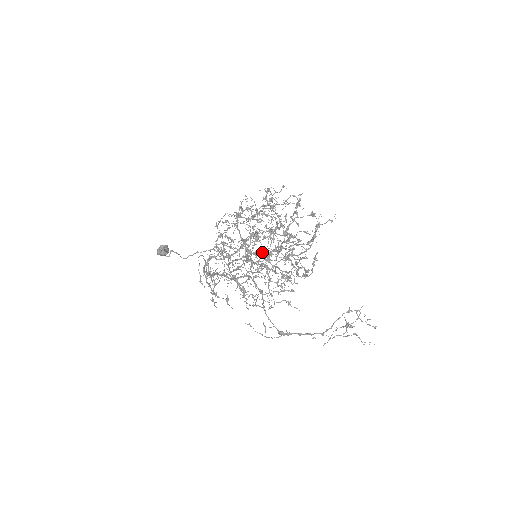
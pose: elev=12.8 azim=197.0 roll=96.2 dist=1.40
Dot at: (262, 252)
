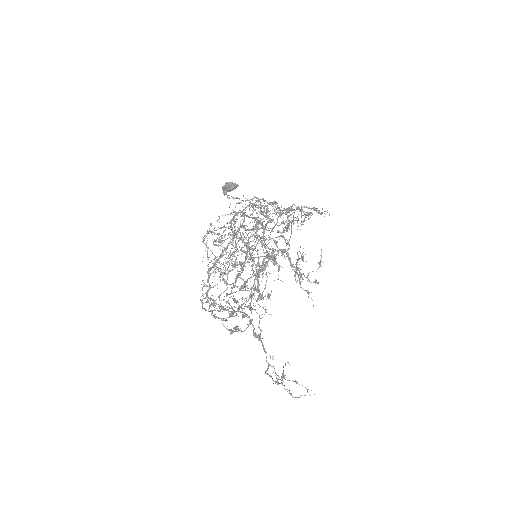
Dot at: occluded
